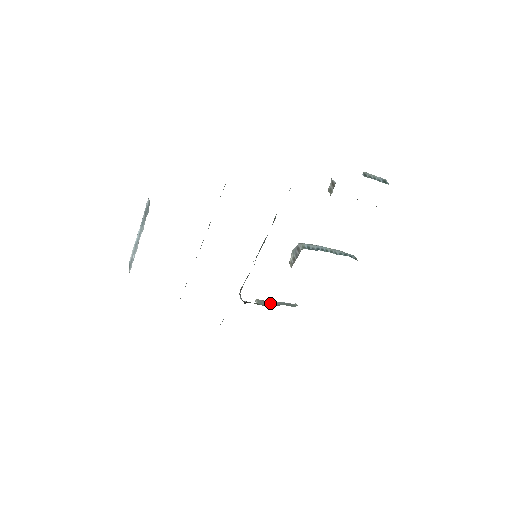
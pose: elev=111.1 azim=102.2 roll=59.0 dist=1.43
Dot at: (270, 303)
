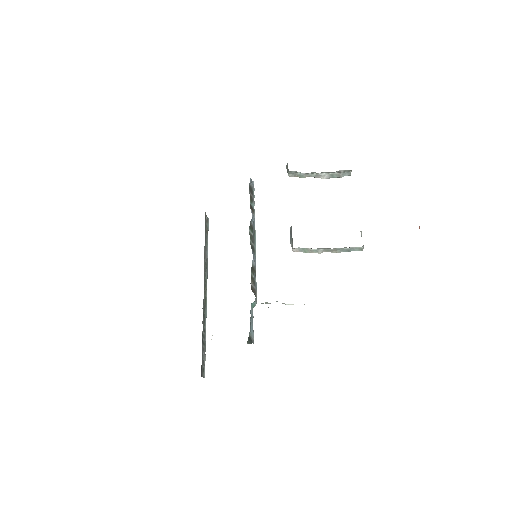
Dot at: occluded
